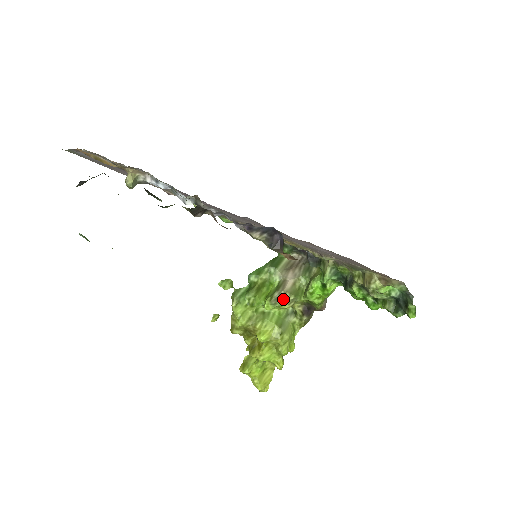
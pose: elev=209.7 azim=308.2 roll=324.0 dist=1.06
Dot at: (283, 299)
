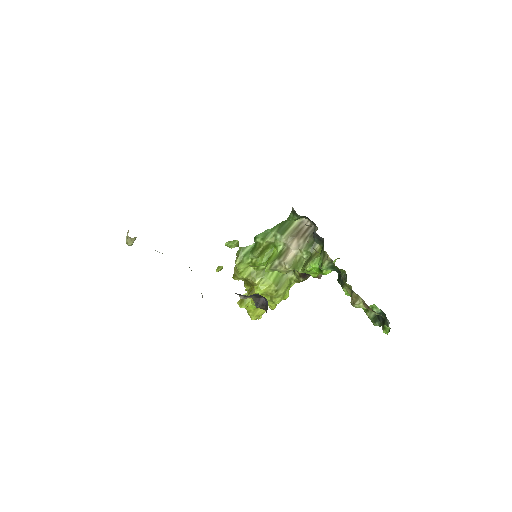
Dot at: (282, 268)
